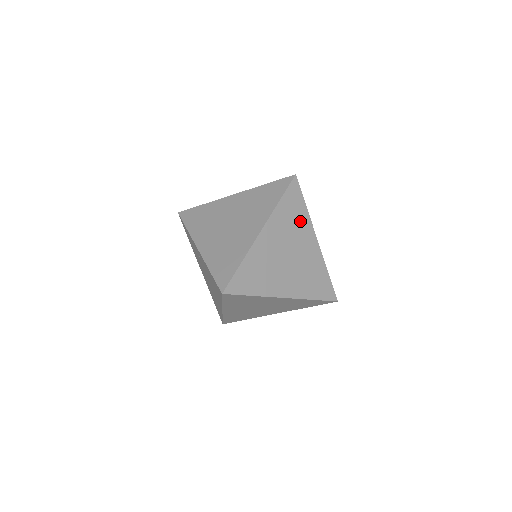
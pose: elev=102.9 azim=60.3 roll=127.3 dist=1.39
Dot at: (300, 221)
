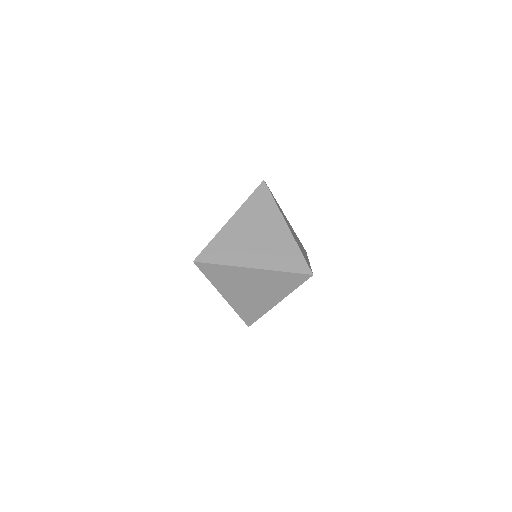
Dot at: (303, 249)
